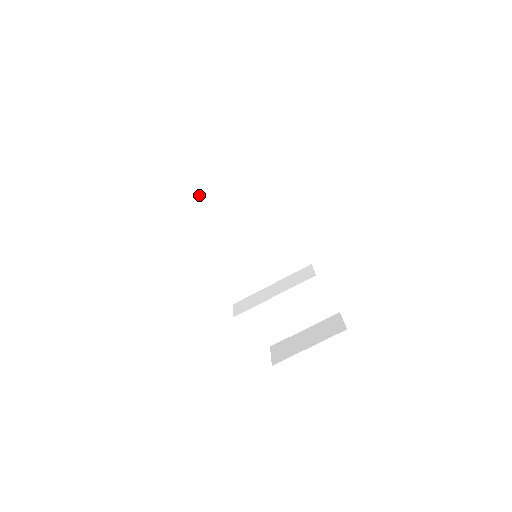
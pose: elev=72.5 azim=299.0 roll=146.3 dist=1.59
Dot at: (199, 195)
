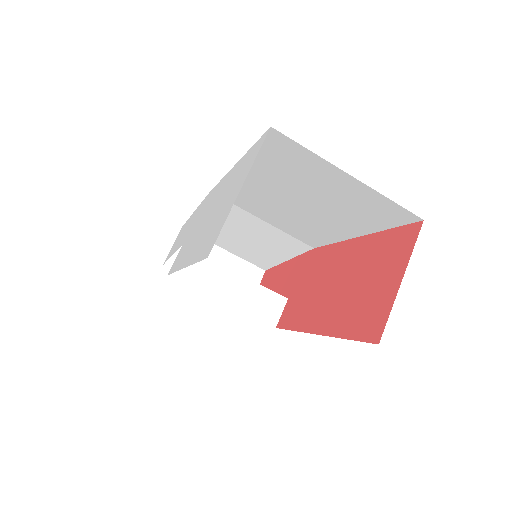
Dot at: (289, 169)
